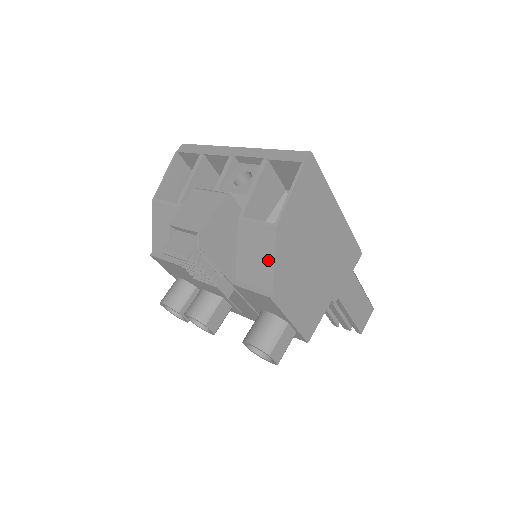
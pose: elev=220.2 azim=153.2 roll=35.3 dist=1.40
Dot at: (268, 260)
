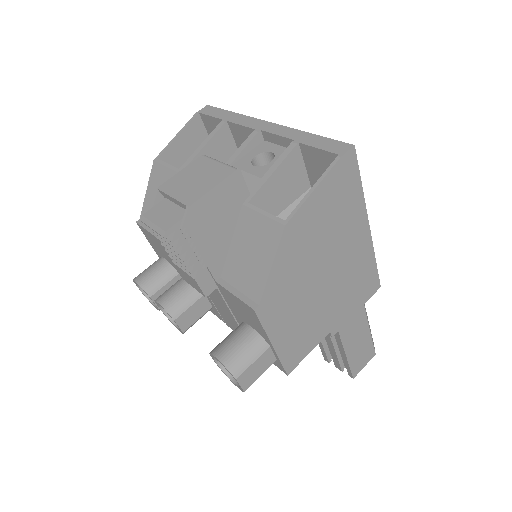
Dot at: (264, 263)
